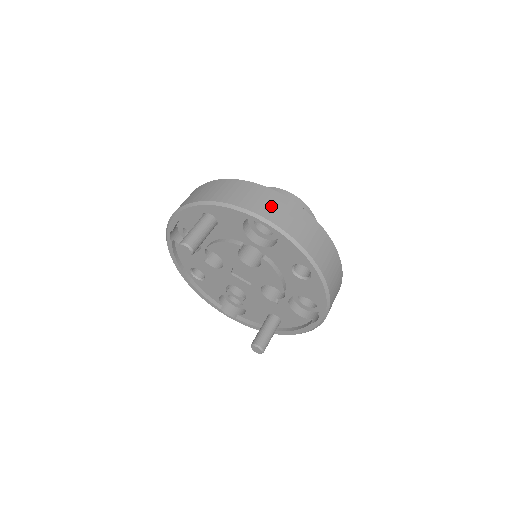
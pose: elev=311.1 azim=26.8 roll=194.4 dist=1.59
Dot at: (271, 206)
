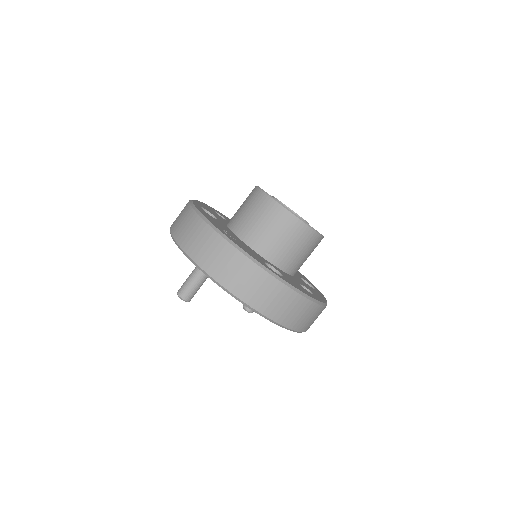
Dot at: (263, 295)
